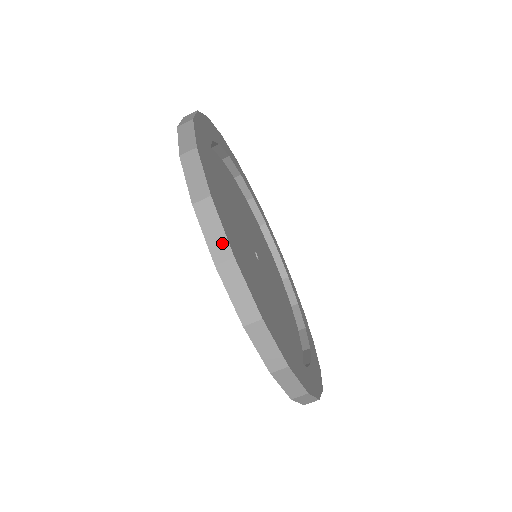
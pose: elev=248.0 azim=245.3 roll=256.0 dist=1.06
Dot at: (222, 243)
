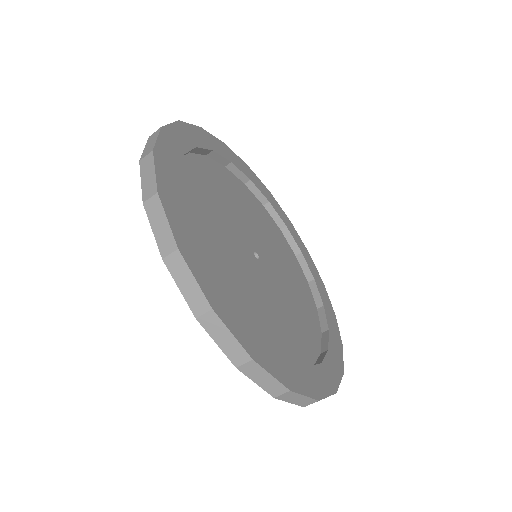
Dot at: (152, 184)
